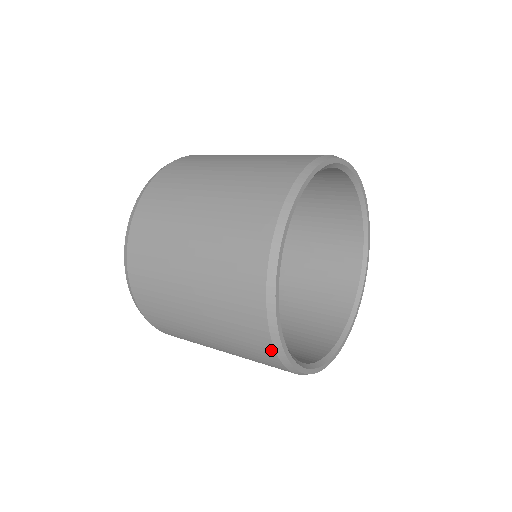
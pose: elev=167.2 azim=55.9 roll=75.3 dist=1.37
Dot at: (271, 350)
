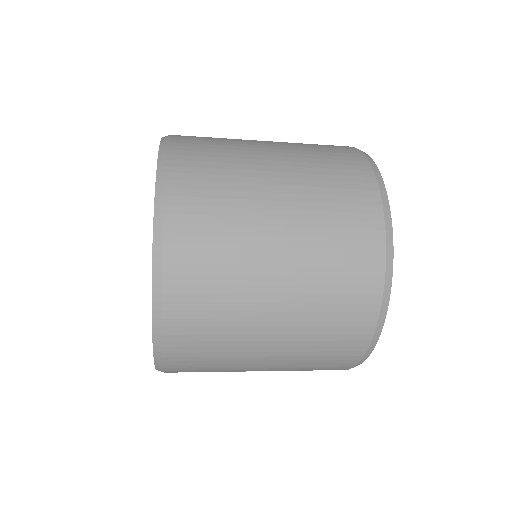
Dot at: occluded
